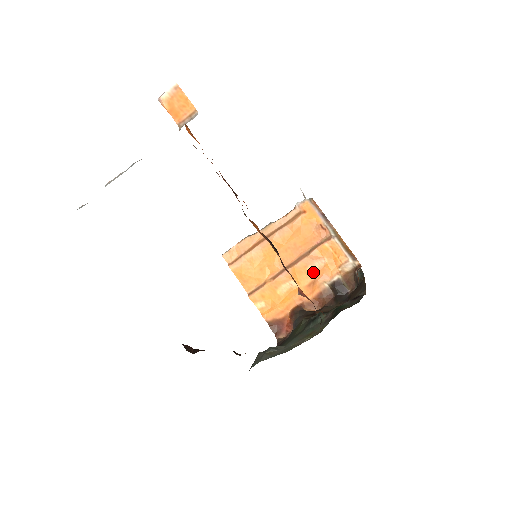
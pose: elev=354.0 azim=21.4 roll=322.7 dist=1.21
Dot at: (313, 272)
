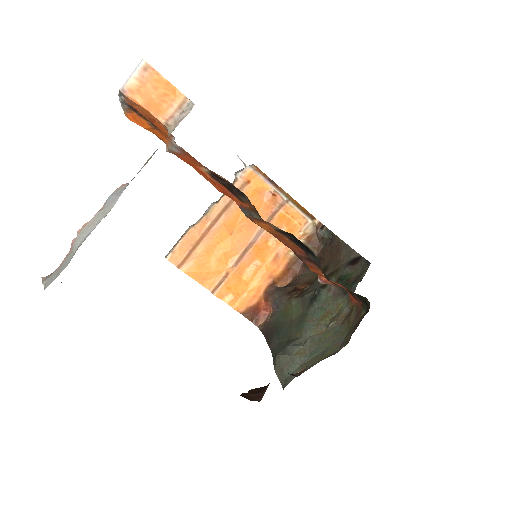
Dot at: (275, 245)
